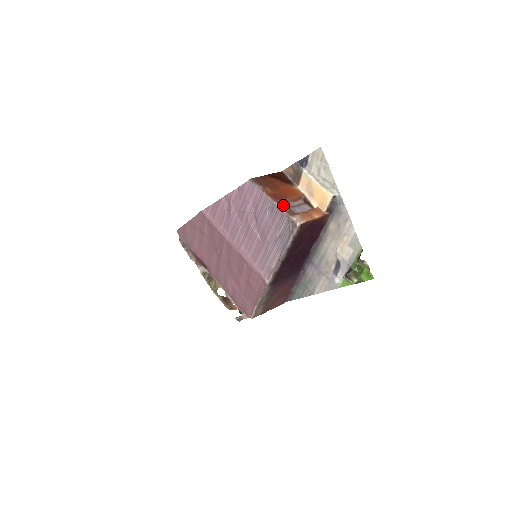
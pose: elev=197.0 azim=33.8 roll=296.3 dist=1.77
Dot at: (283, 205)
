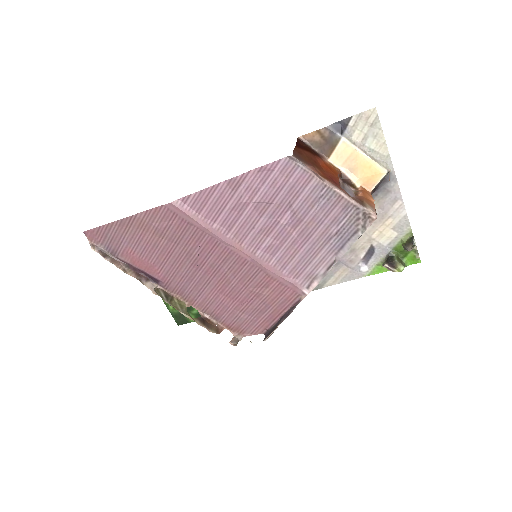
Dot at: (345, 191)
